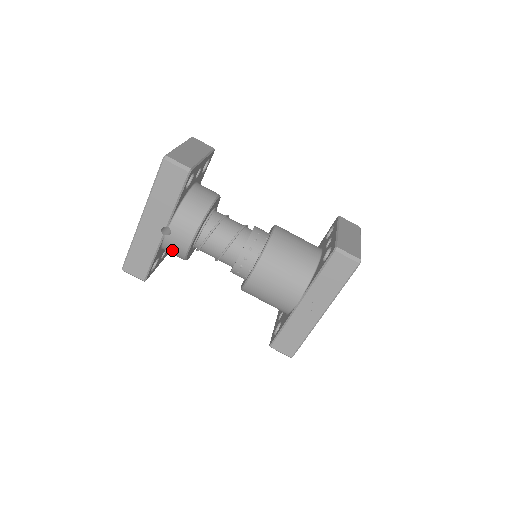
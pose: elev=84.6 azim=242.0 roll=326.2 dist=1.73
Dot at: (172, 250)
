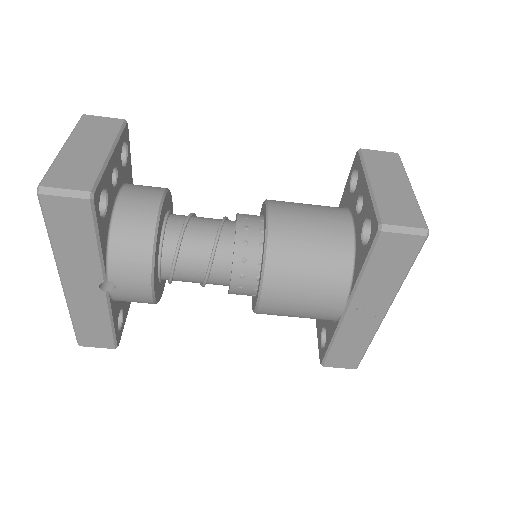
Dot at: (131, 301)
